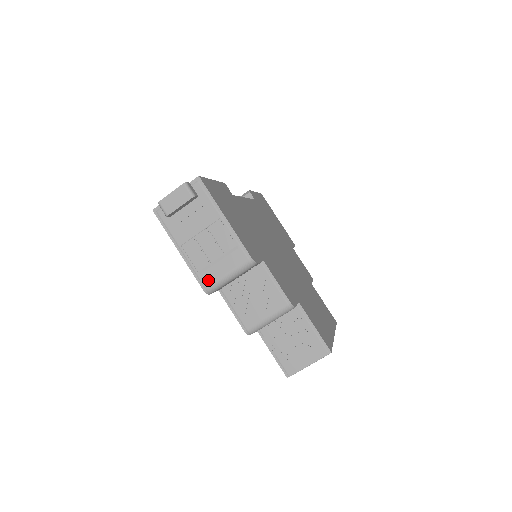
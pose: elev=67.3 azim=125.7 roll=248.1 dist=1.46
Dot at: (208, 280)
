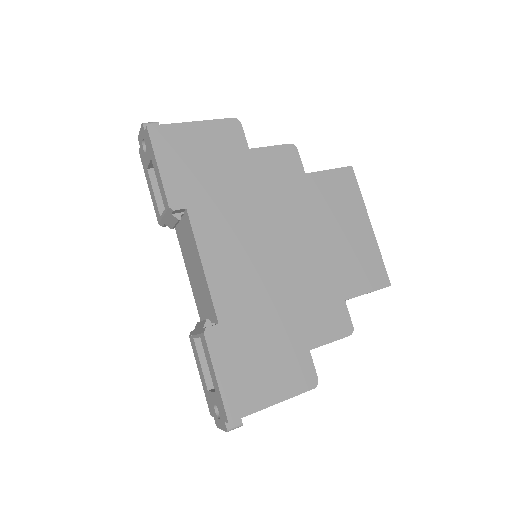
Dot at: occluded
